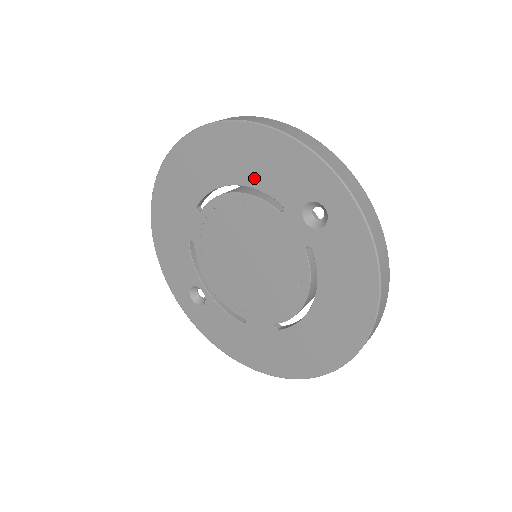
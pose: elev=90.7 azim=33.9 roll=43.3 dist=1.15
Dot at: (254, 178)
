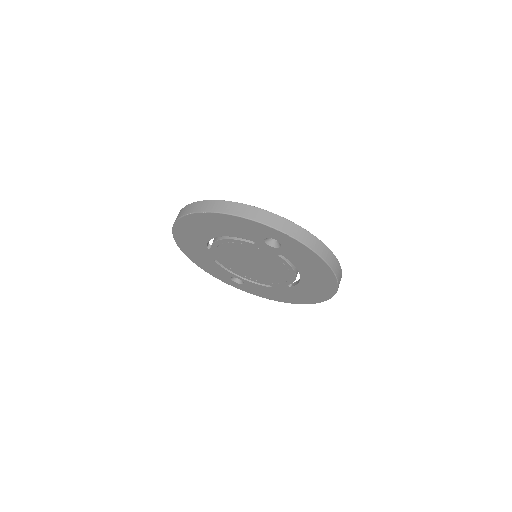
Dot at: (229, 233)
